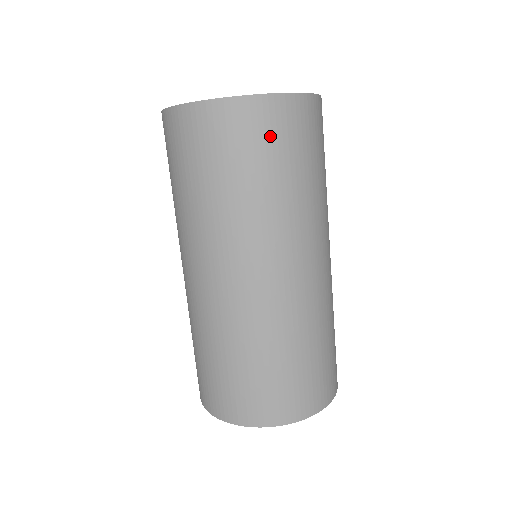
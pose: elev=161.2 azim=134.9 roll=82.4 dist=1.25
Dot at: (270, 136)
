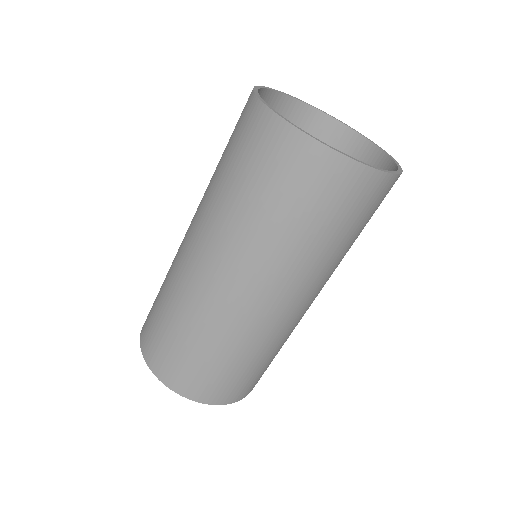
Dot at: (338, 198)
